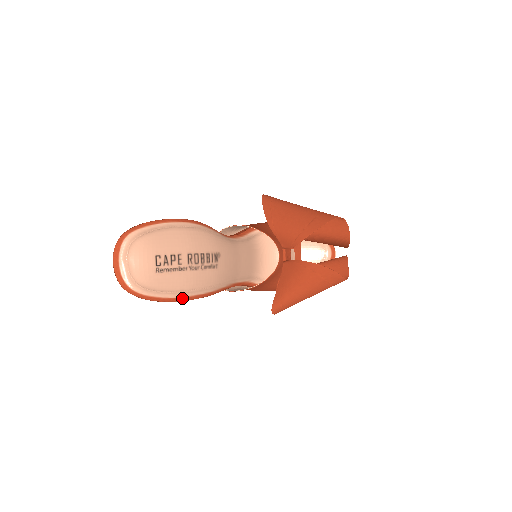
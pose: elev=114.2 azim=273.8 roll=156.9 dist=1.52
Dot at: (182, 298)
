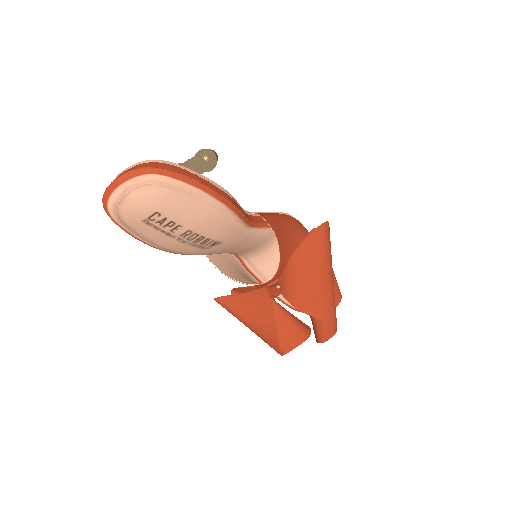
Dot at: (149, 244)
